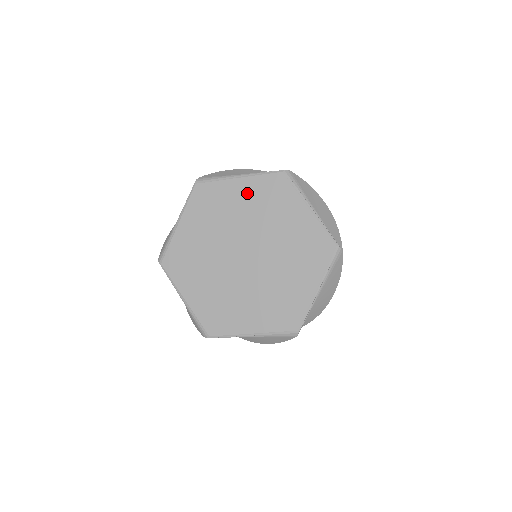
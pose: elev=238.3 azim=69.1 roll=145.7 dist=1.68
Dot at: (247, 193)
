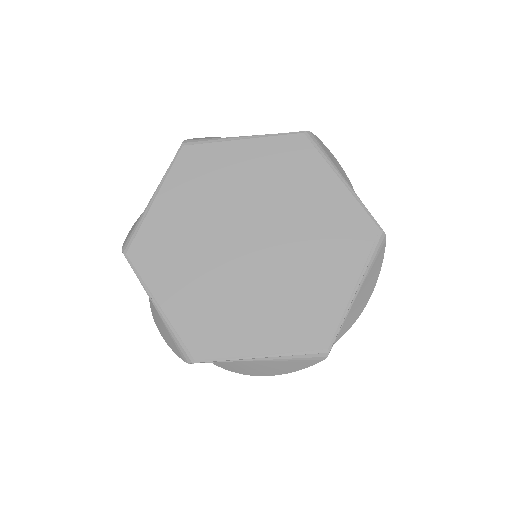
Dot at: (255, 159)
